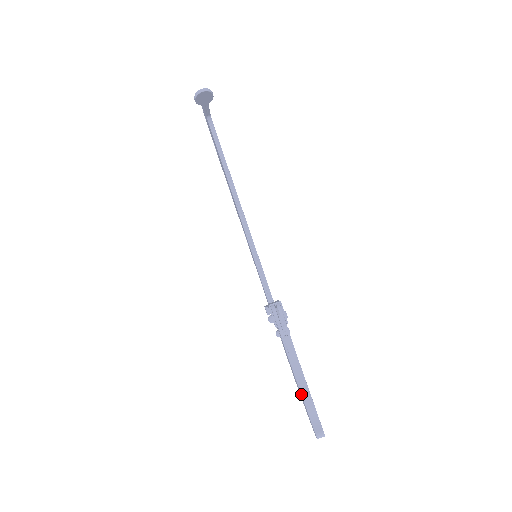
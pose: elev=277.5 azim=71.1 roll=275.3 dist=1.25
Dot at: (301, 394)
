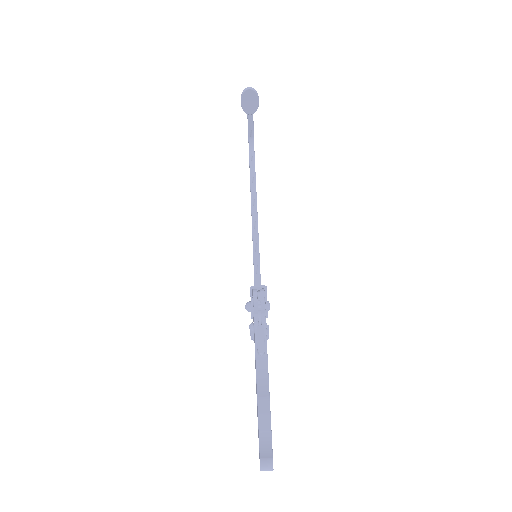
Dot at: (257, 402)
